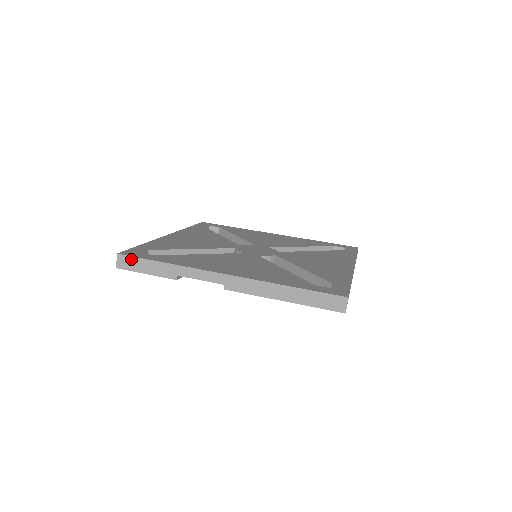
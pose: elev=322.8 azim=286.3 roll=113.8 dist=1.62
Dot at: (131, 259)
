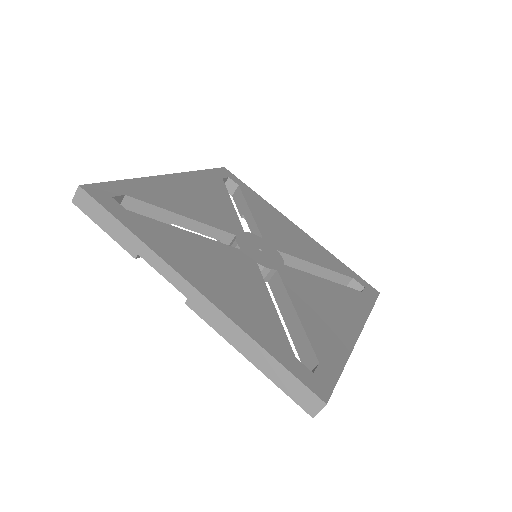
Dot at: (92, 202)
